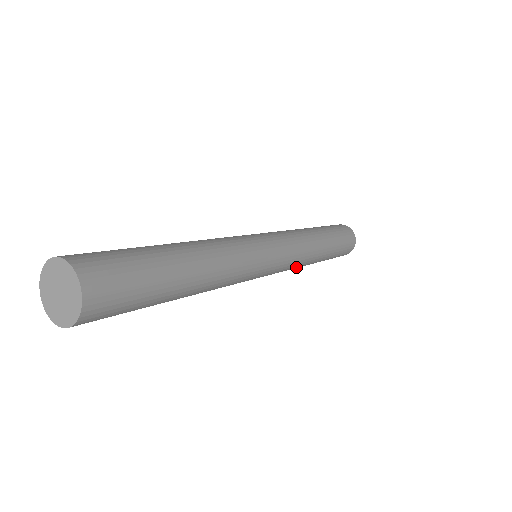
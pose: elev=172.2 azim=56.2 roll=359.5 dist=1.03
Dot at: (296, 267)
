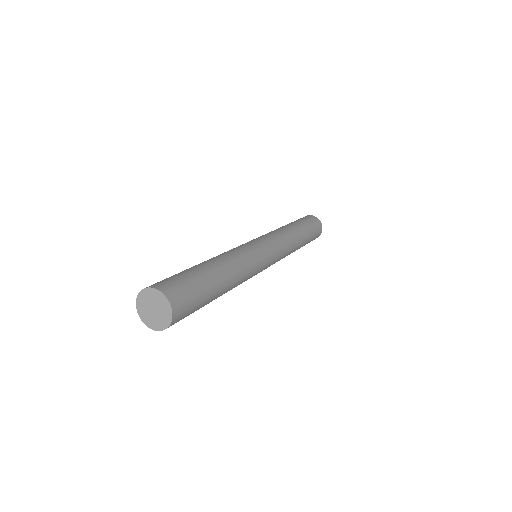
Dot at: occluded
